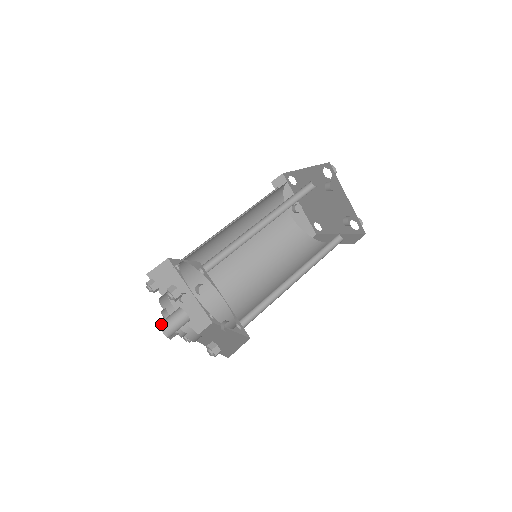
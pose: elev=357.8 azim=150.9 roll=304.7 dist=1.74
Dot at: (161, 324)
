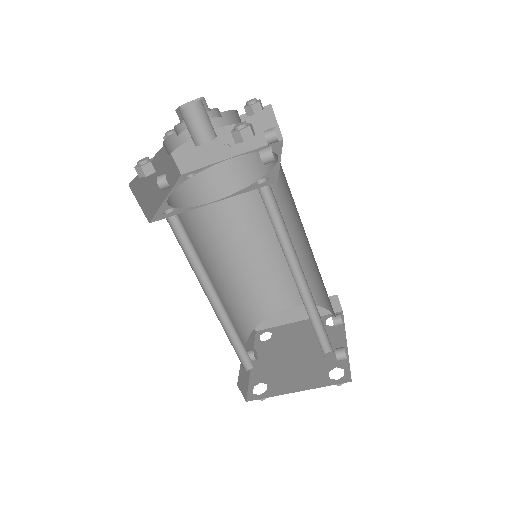
Dot at: occluded
